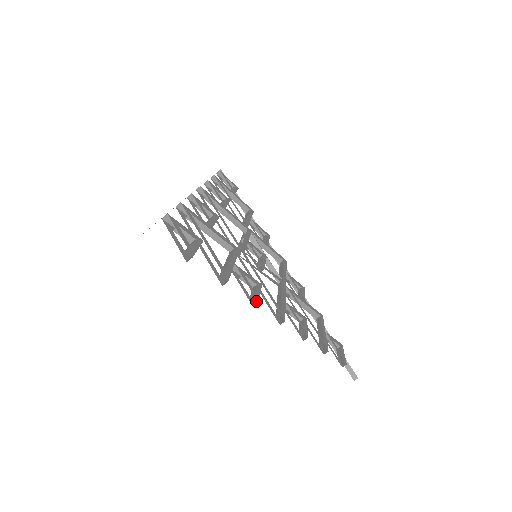
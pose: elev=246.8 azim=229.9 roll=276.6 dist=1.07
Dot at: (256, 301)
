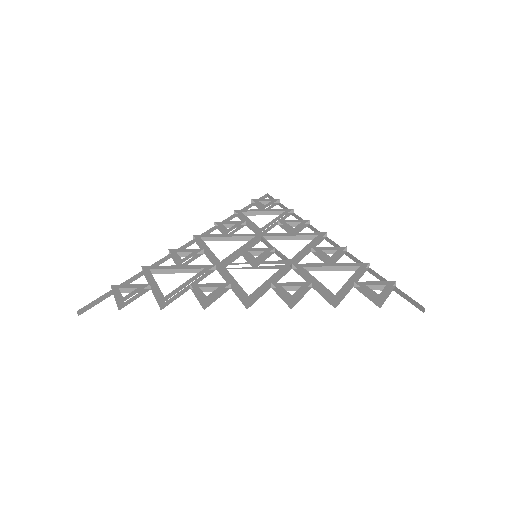
Dot at: (209, 303)
